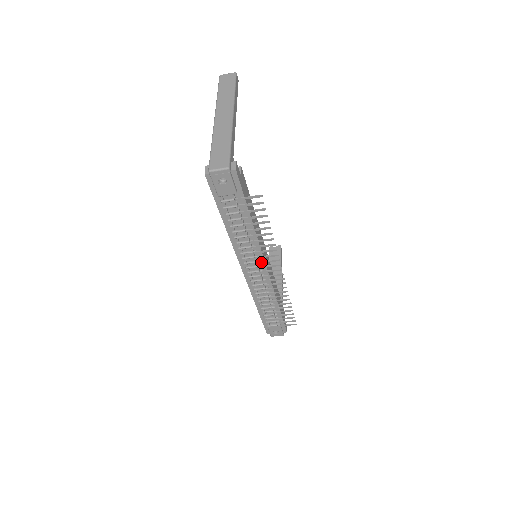
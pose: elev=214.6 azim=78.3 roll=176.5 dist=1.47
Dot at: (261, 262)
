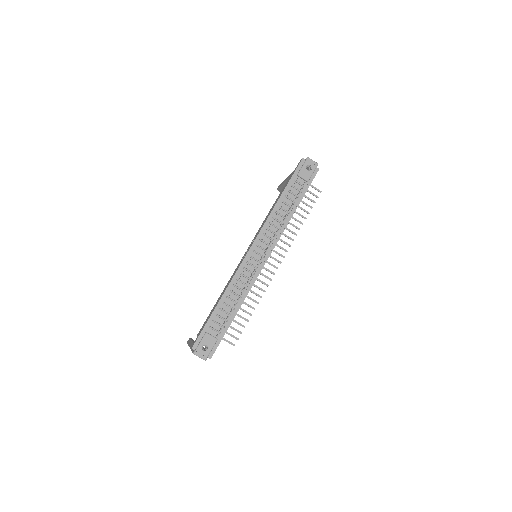
Dot at: (275, 244)
